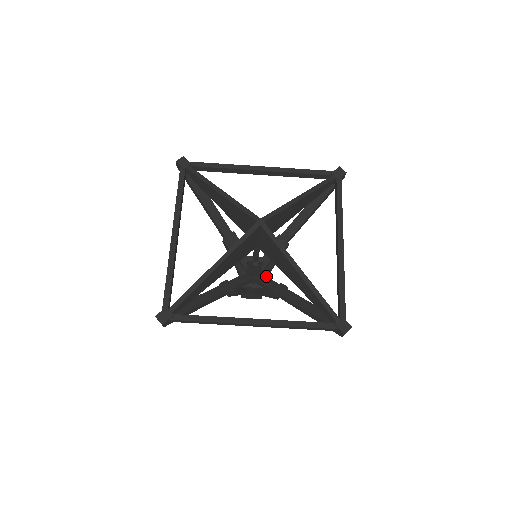
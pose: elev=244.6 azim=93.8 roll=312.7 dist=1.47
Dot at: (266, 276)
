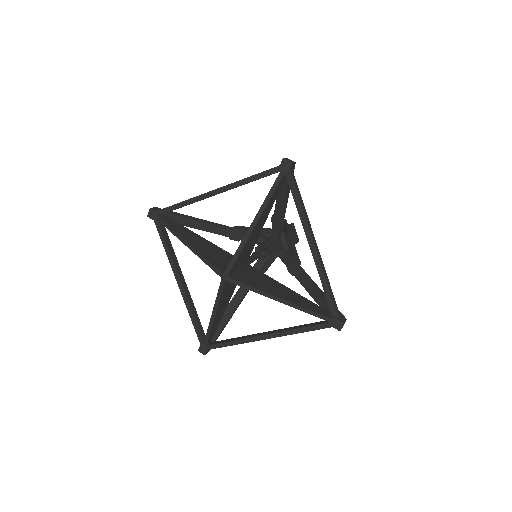
Dot at: (288, 233)
